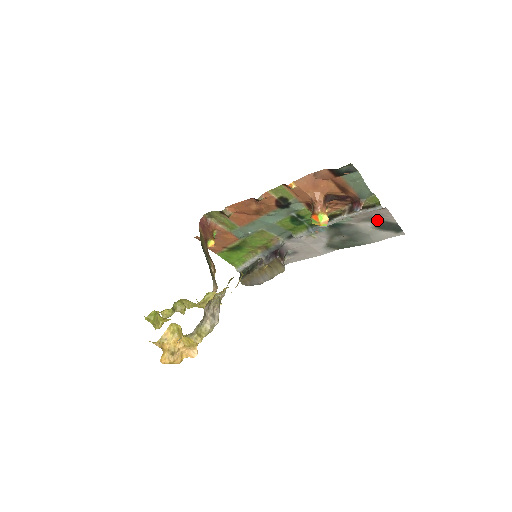
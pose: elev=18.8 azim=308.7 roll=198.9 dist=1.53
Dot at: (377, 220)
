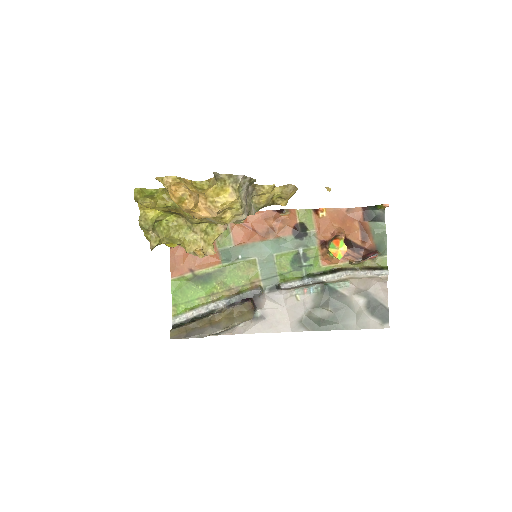
Dot at: (371, 297)
